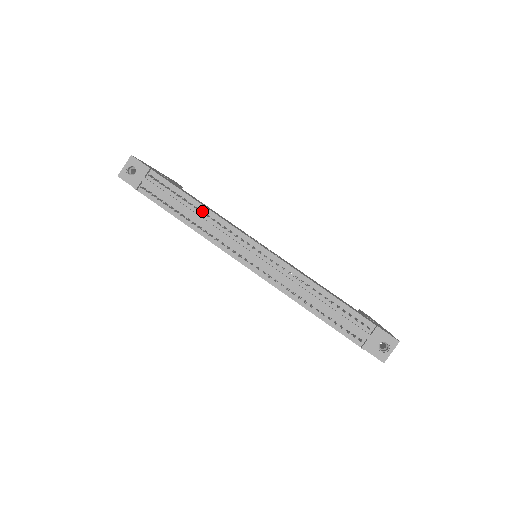
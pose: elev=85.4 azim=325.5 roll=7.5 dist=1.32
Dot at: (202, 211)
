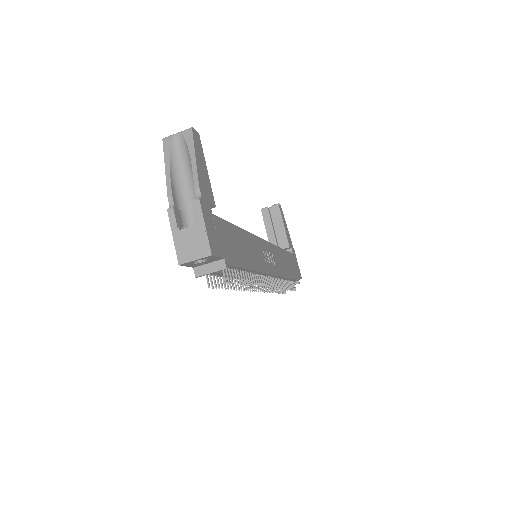
Dot at: (250, 276)
